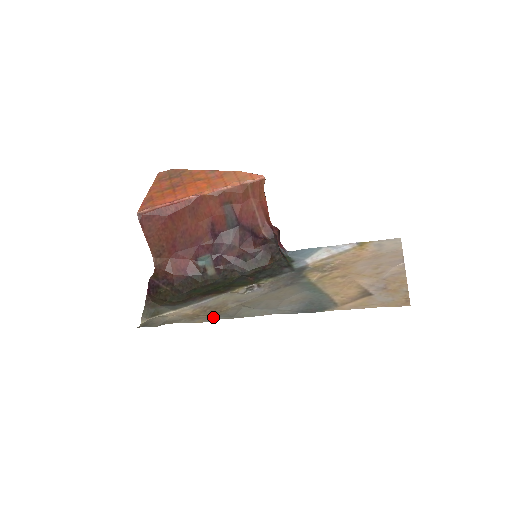
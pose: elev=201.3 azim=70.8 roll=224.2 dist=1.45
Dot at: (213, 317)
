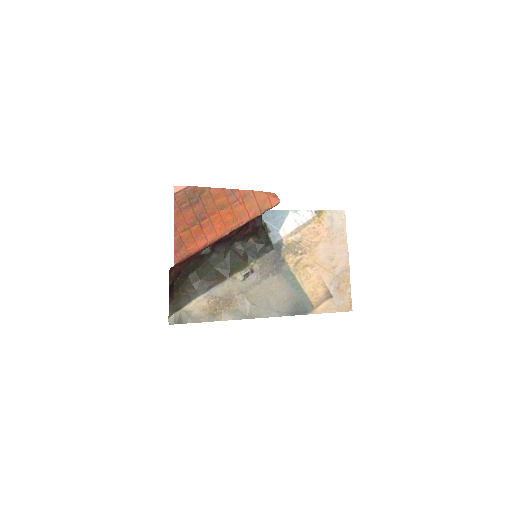
Dot at: (231, 316)
